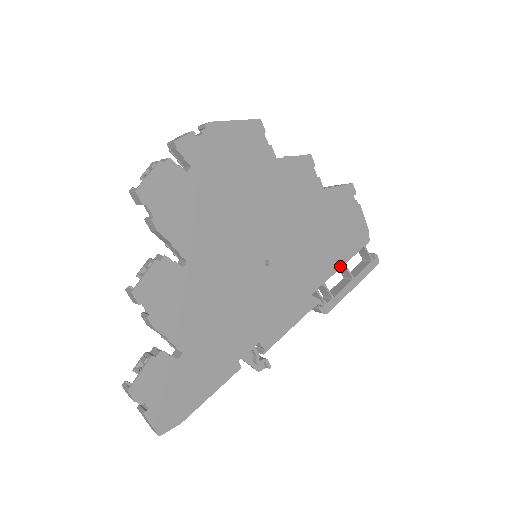
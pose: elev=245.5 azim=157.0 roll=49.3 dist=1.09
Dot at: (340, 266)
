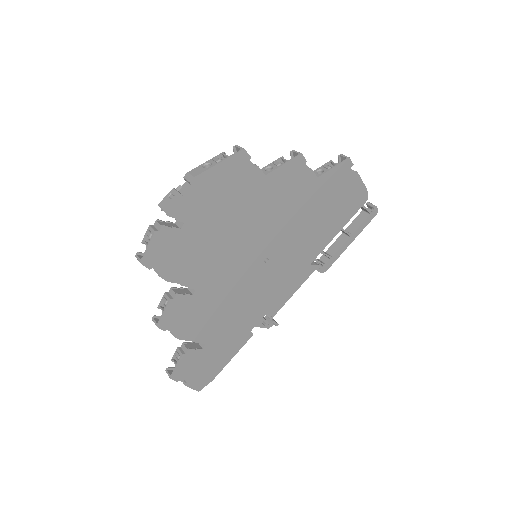
Dot at: (337, 232)
